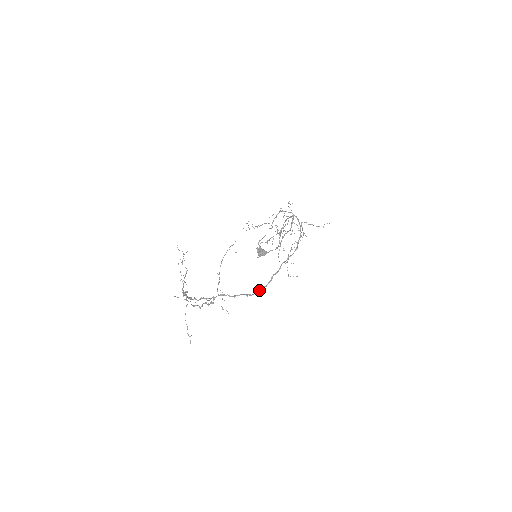
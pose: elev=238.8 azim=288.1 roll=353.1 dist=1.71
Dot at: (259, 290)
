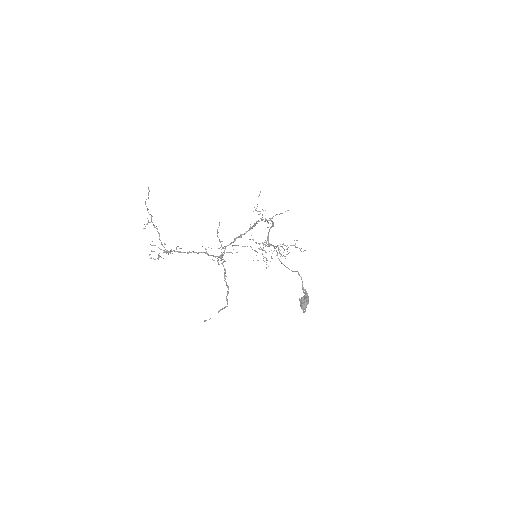
Dot at: (253, 226)
